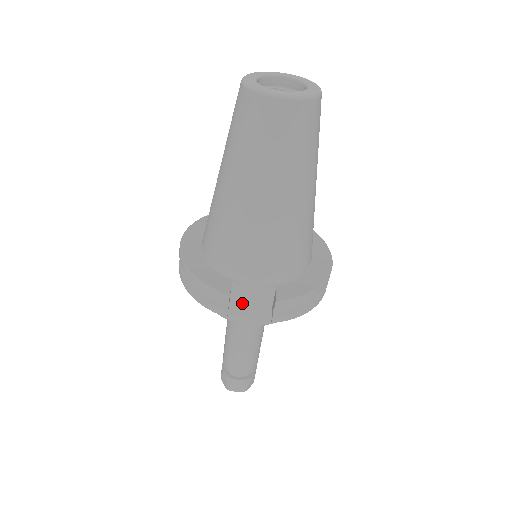
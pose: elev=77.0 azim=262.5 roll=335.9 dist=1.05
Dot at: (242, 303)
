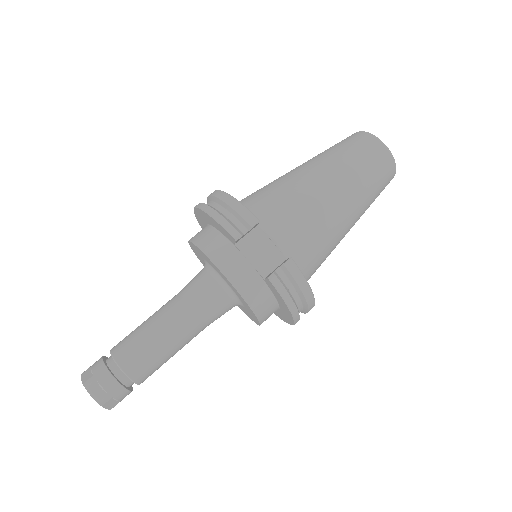
Dot at: (246, 252)
